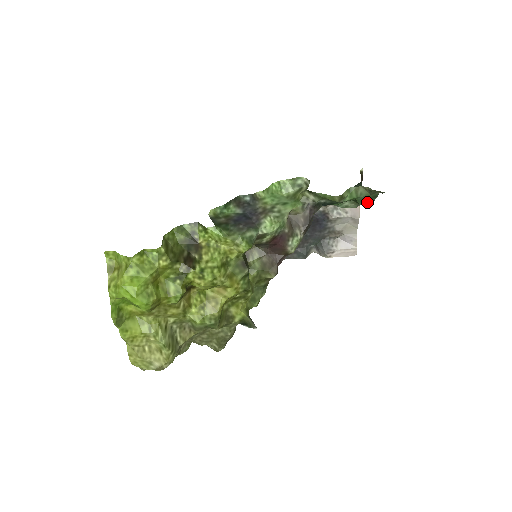
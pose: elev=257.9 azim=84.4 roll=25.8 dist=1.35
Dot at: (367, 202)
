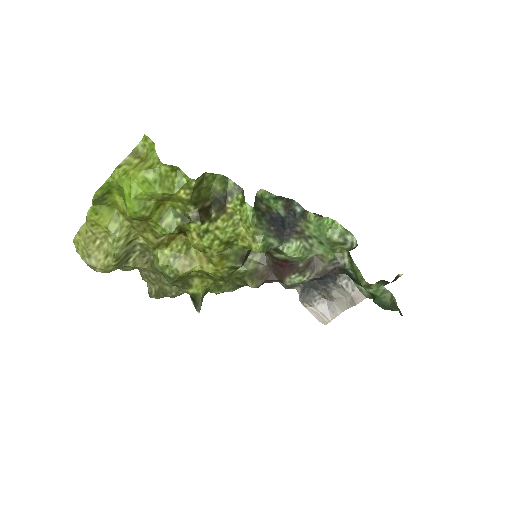
Dot at: (381, 306)
